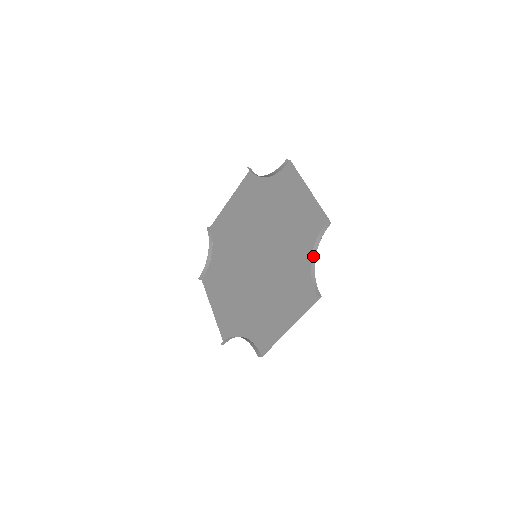
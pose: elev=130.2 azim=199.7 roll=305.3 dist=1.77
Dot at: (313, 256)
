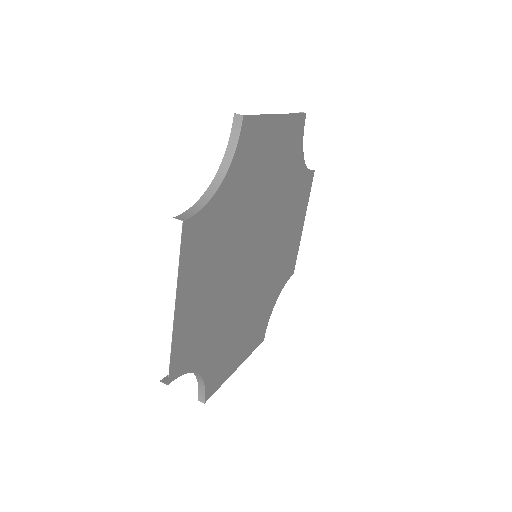
Dot at: (219, 177)
